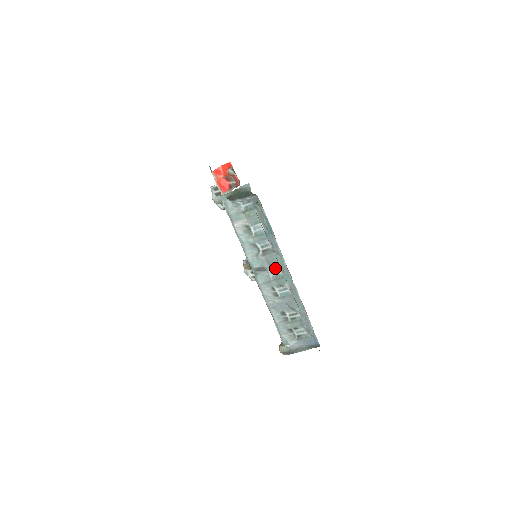
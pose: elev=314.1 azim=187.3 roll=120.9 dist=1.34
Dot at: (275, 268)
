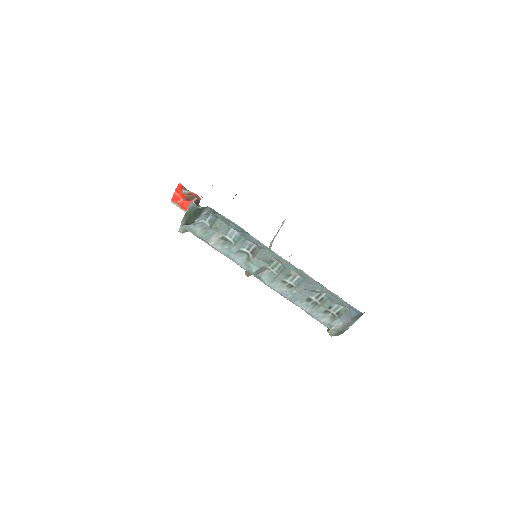
Dot at: (272, 262)
